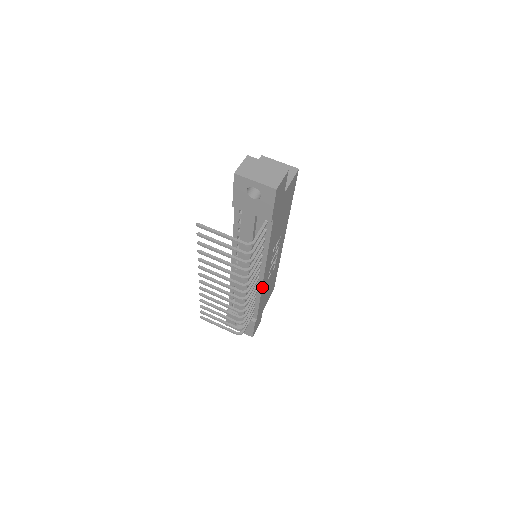
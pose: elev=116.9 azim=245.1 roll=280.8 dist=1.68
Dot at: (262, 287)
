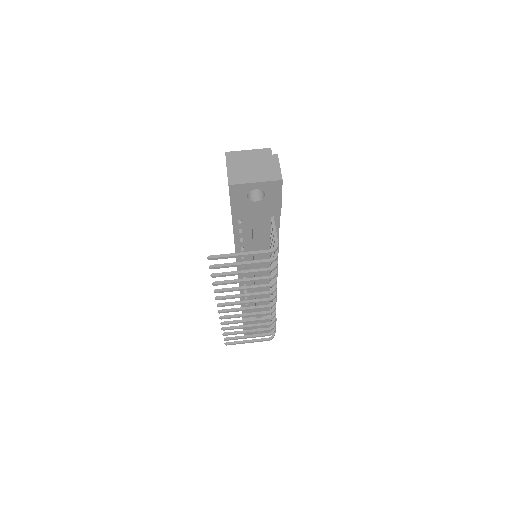
Dot at: (276, 283)
